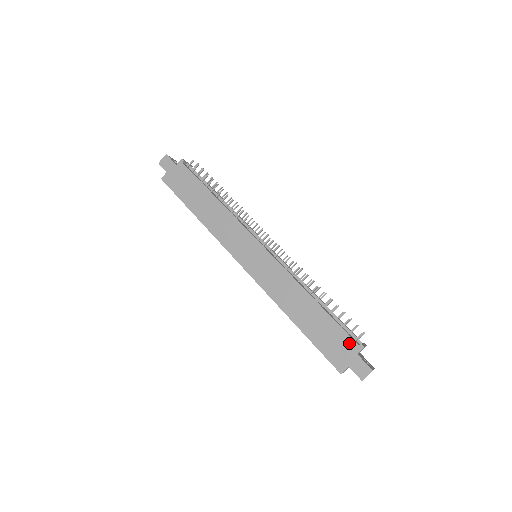
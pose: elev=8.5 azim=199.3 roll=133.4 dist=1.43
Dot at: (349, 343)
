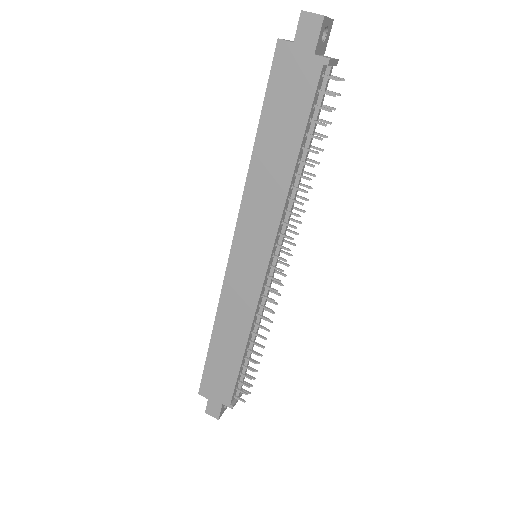
Dot at: (227, 395)
